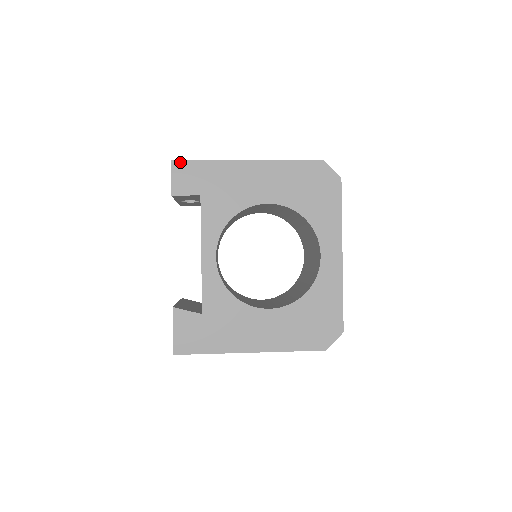
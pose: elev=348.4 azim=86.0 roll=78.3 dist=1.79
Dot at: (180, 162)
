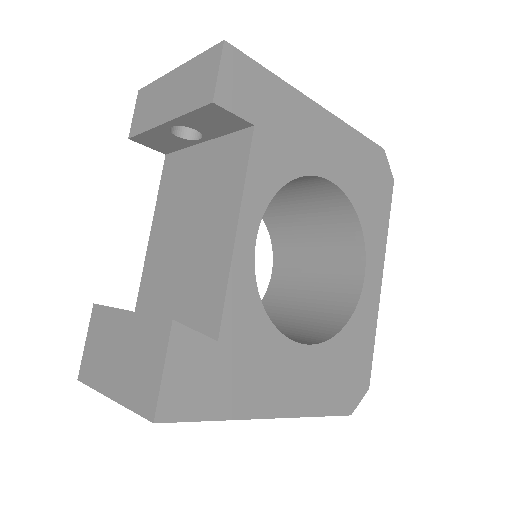
Dot at: (237, 52)
